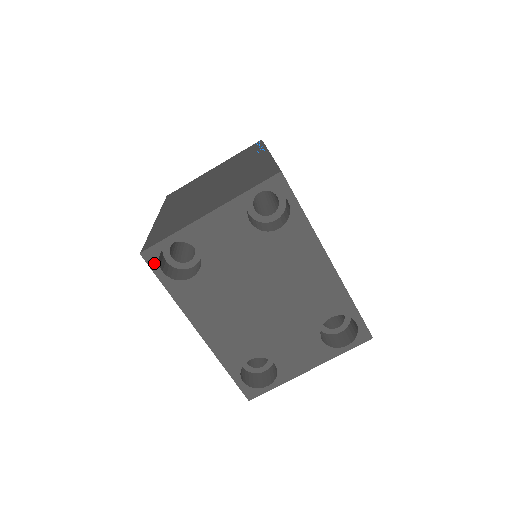
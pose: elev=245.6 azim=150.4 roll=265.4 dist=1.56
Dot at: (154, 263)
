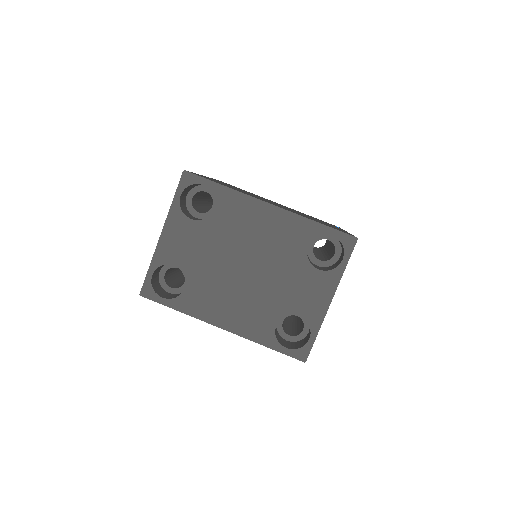
Dot at: (153, 295)
